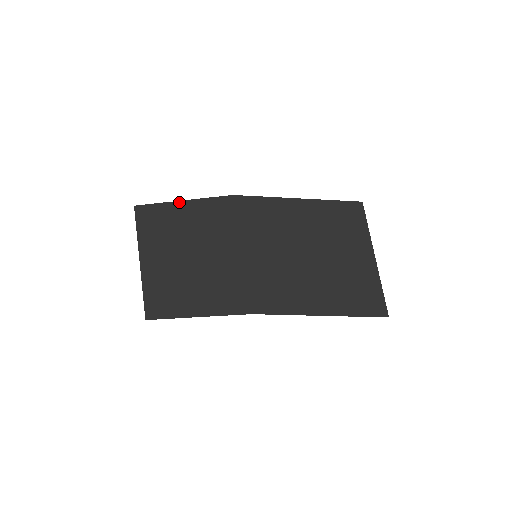
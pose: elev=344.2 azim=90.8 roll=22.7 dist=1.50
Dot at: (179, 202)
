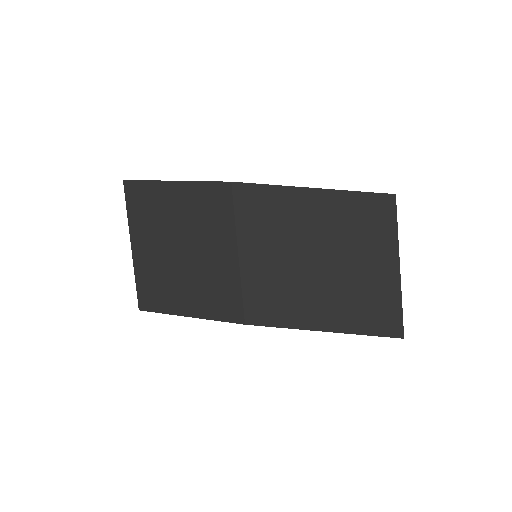
Dot at: (171, 182)
